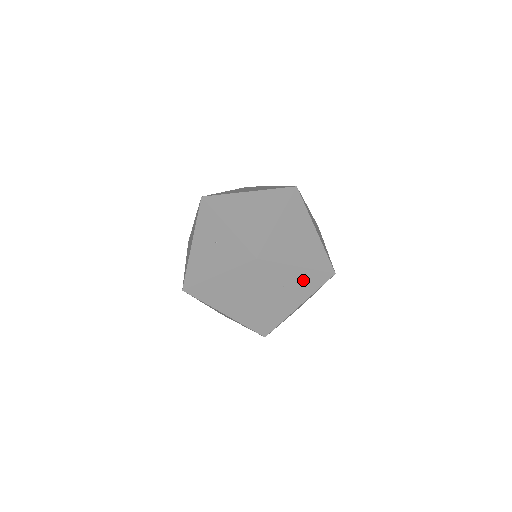
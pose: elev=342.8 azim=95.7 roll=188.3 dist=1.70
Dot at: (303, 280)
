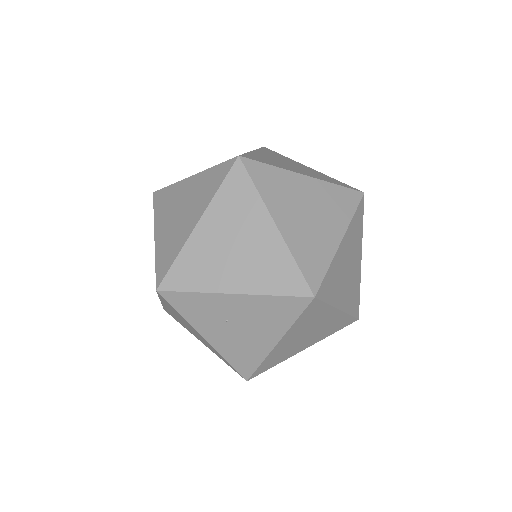
Dot at: (256, 310)
